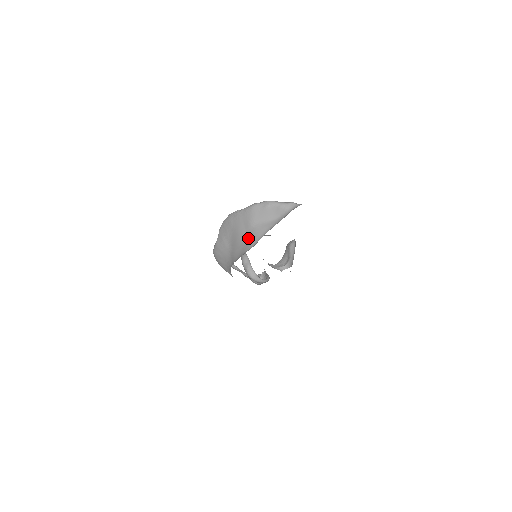
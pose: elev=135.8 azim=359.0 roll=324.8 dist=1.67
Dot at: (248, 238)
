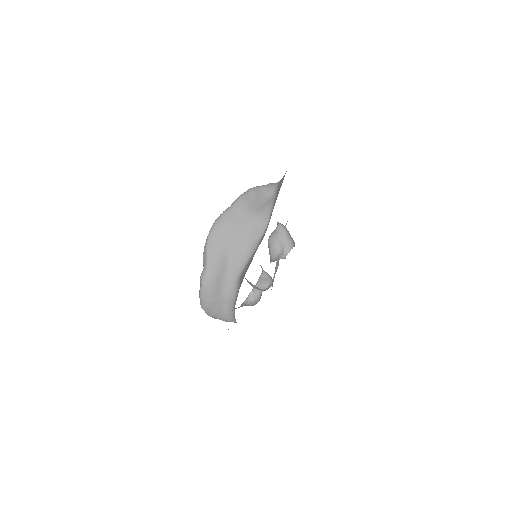
Dot at: (253, 228)
